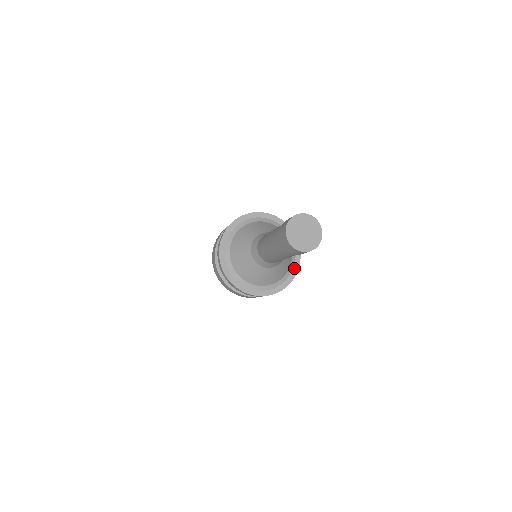
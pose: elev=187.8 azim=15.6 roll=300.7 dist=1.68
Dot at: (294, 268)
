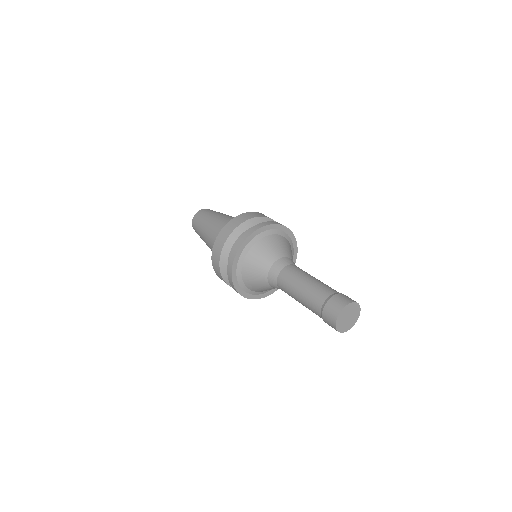
Dot at: occluded
